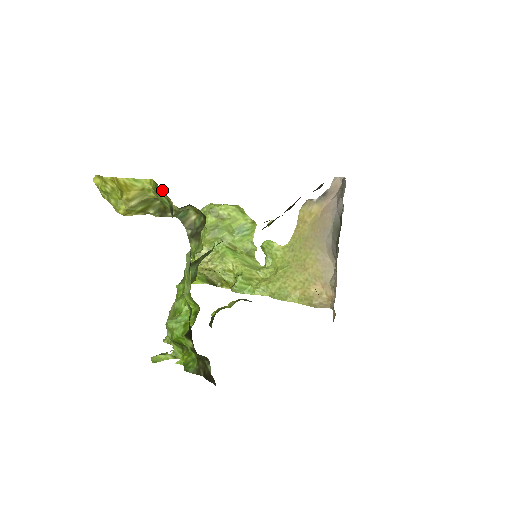
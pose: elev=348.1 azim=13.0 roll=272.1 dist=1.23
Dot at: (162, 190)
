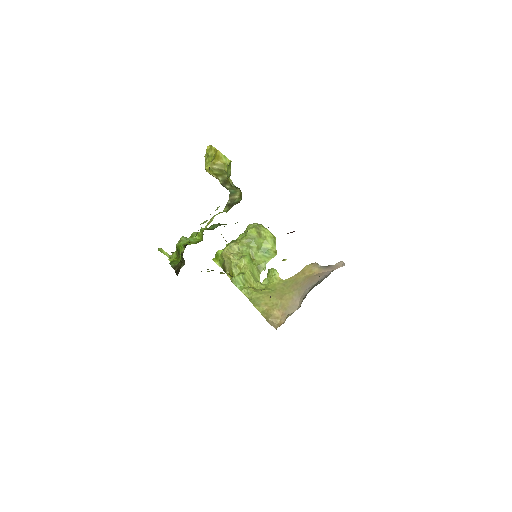
Dot at: occluded
